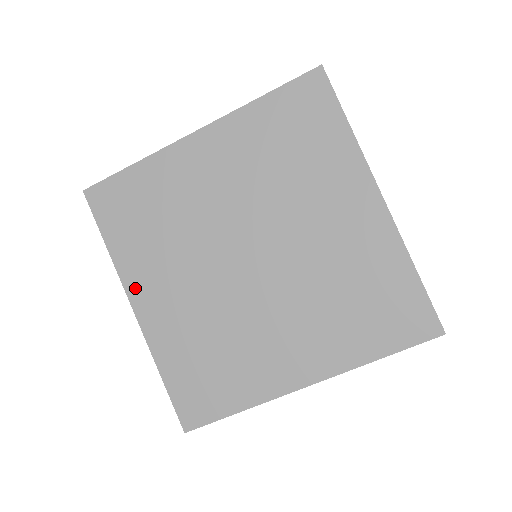
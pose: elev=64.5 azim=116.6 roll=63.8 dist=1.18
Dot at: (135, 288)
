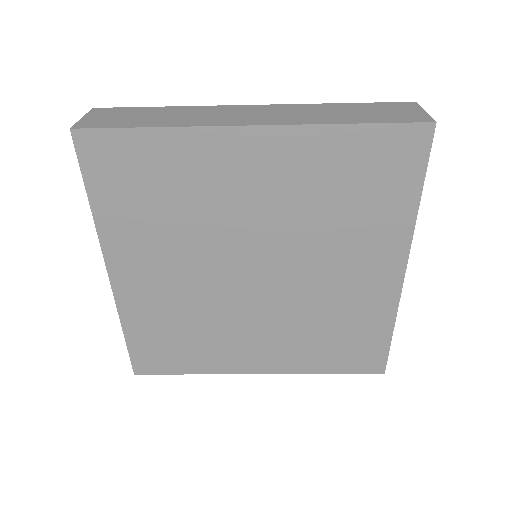
Dot at: (116, 257)
